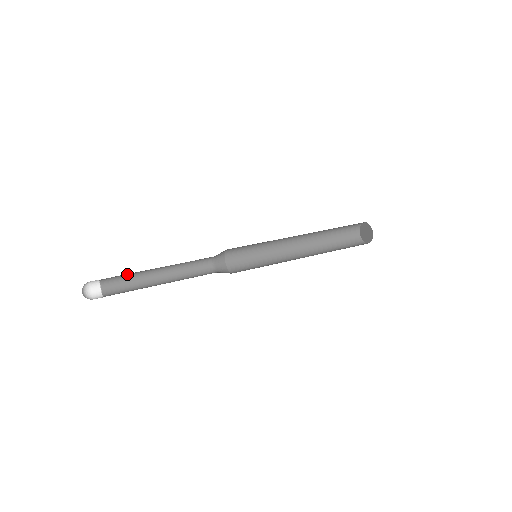
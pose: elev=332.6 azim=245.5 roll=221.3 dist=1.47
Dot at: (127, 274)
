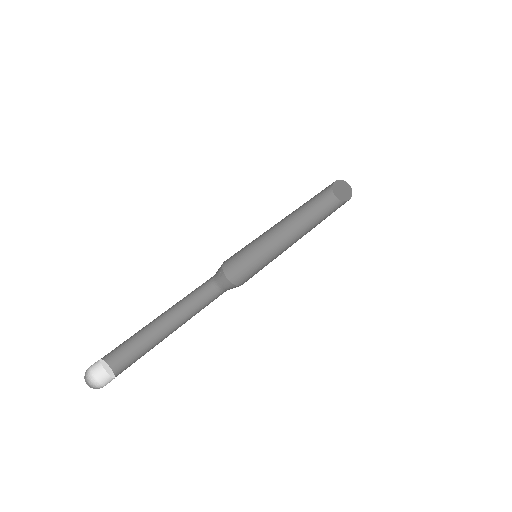
Dot at: (130, 340)
